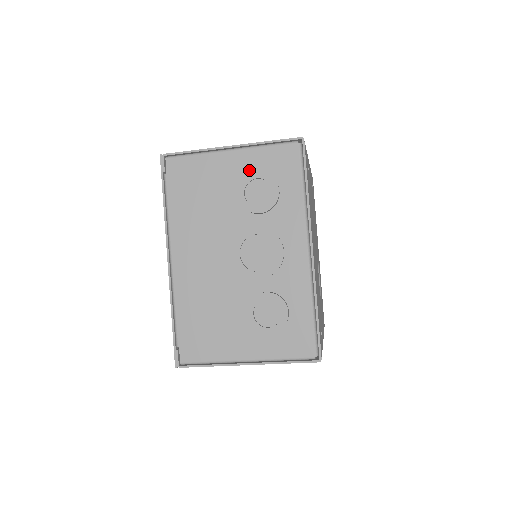
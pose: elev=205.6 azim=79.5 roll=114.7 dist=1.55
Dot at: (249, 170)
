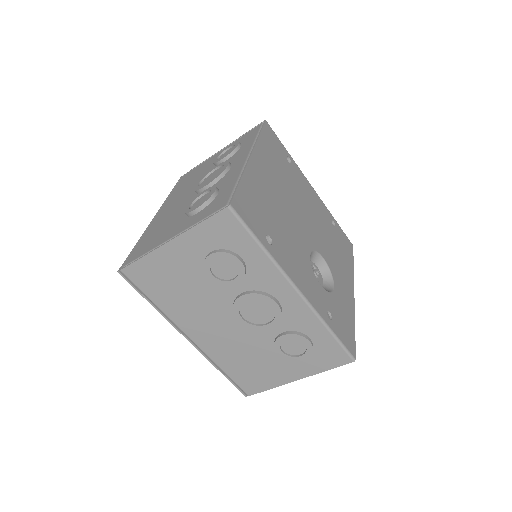
Dot at: occluded
